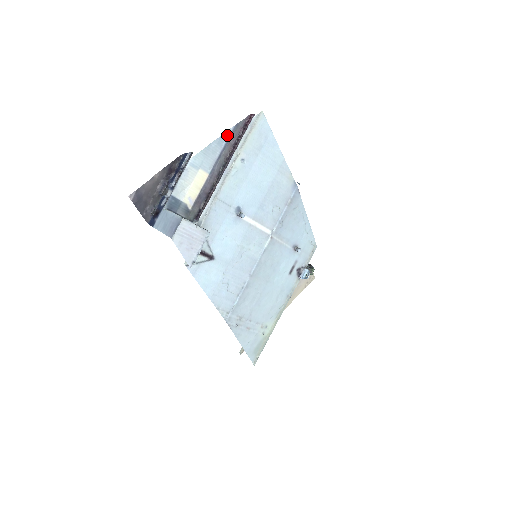
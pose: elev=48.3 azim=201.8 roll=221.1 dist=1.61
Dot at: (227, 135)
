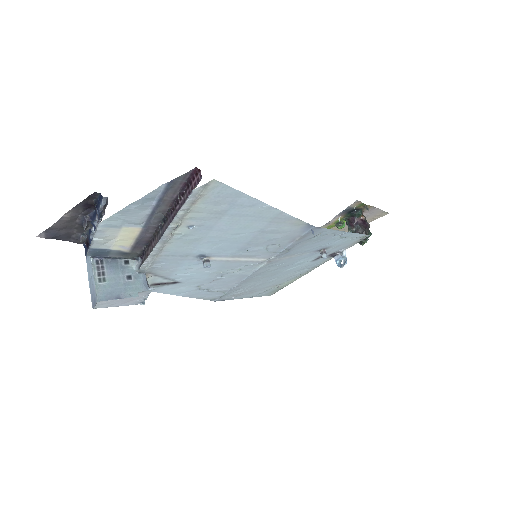
Dot at: (157, 192)
